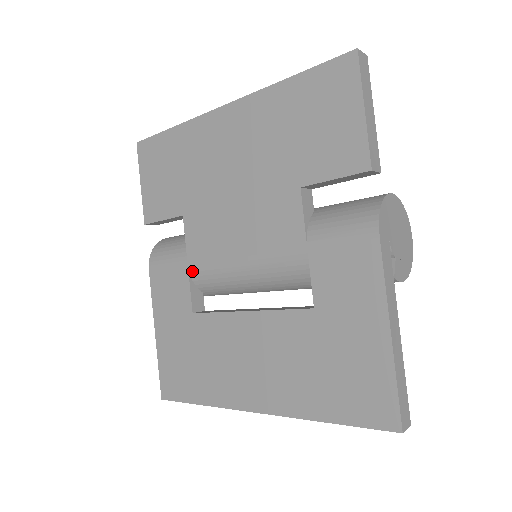
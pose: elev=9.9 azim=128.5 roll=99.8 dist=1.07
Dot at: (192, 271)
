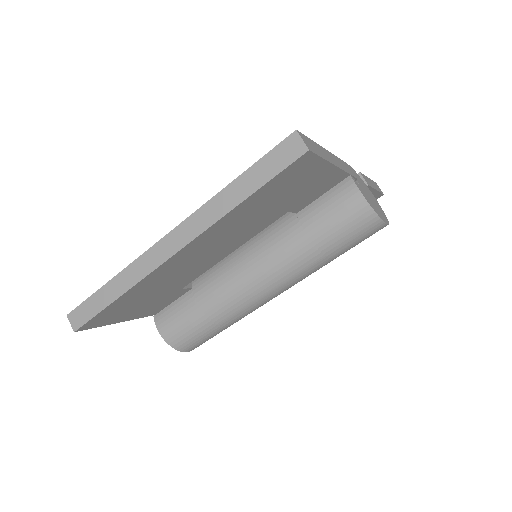
Dot at: occluded
